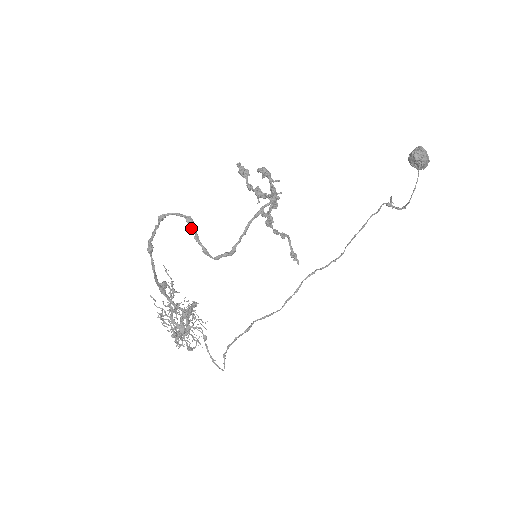
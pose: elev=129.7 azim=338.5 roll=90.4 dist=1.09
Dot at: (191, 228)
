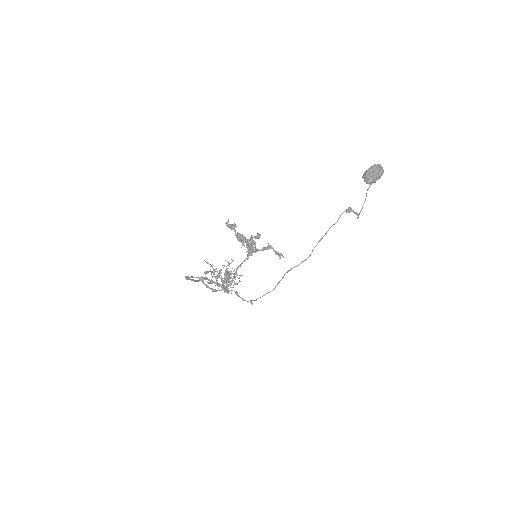
Dot at: (203, 283)
